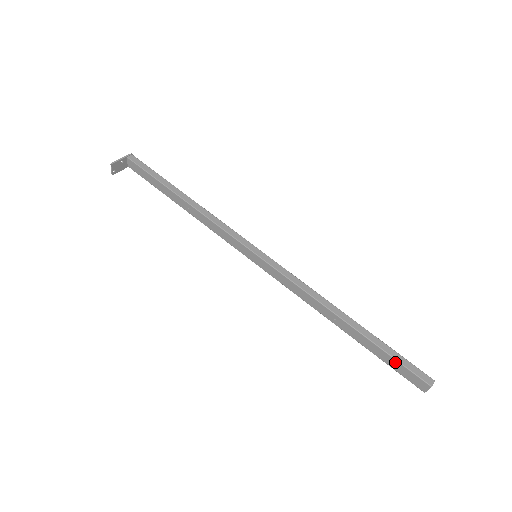
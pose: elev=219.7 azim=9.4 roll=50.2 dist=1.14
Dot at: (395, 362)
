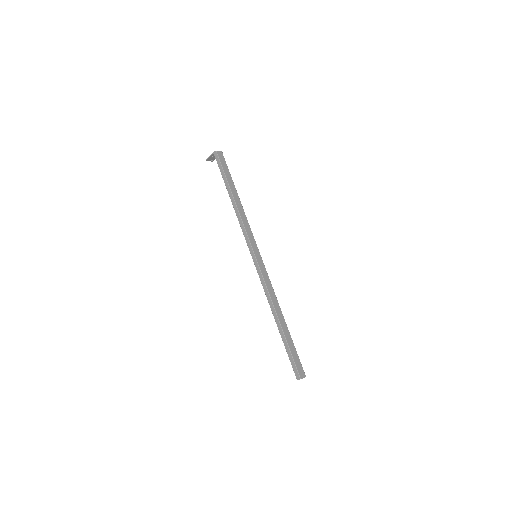
Dot at: (290, 357)
